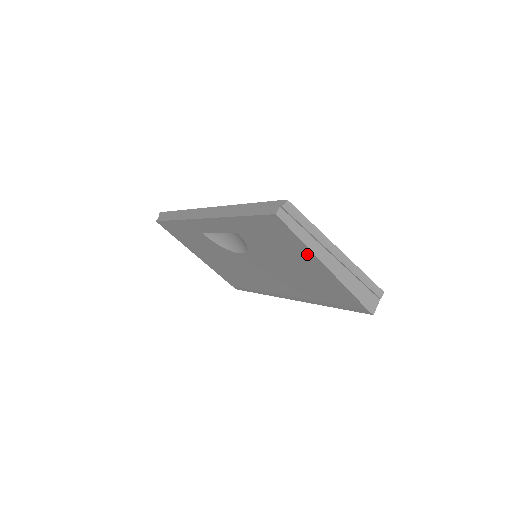
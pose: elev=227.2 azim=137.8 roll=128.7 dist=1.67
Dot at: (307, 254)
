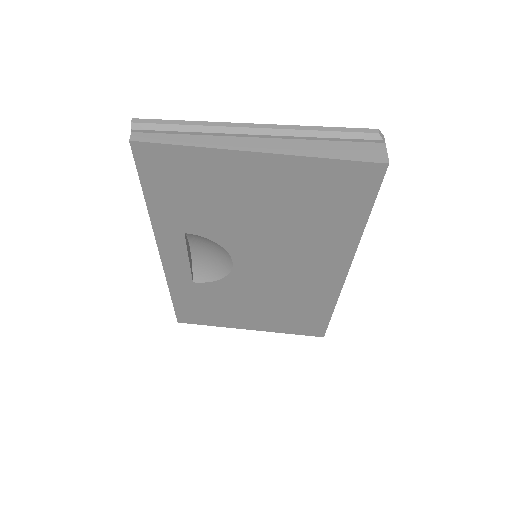
Dot at: (221, 161)
